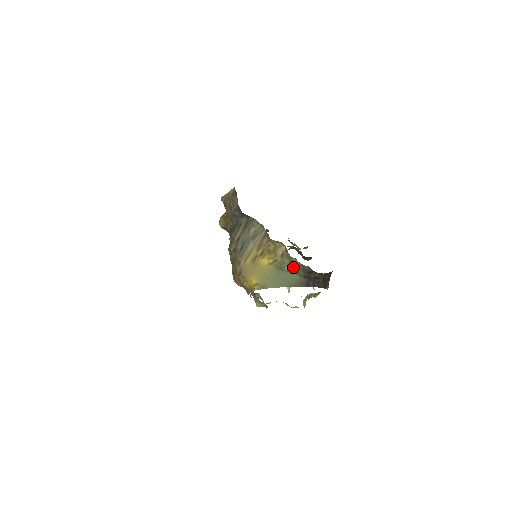
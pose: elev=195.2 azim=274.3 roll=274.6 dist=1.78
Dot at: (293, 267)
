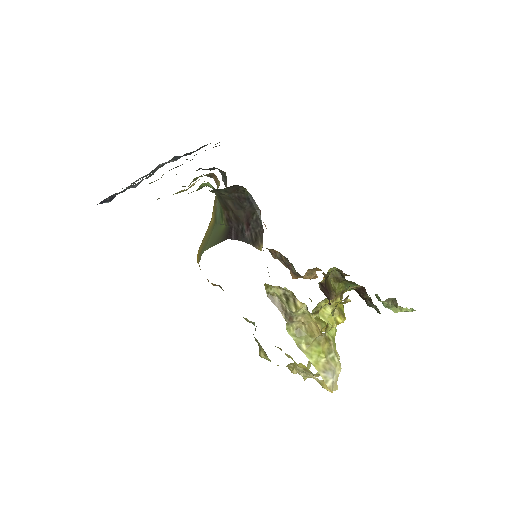
Dot at: (220, 209)
